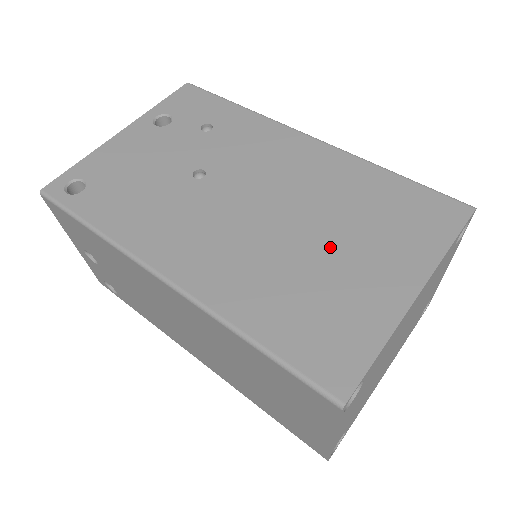
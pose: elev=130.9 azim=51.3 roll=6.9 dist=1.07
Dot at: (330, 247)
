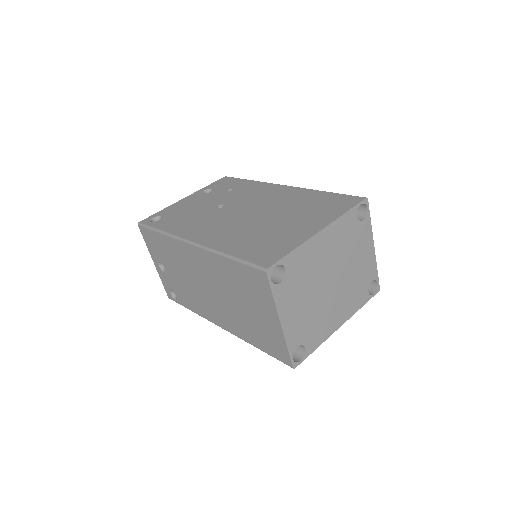
Dot at: (280, 221)
